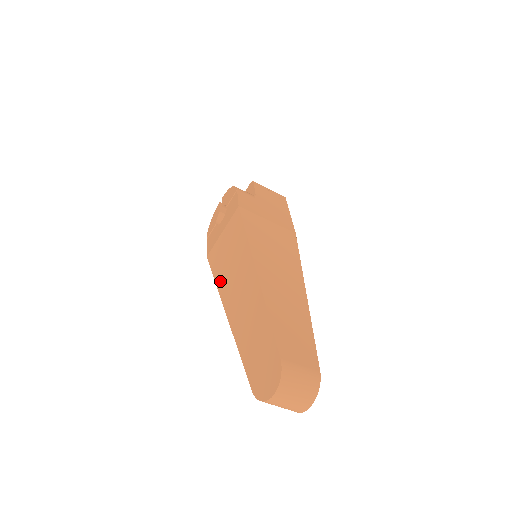
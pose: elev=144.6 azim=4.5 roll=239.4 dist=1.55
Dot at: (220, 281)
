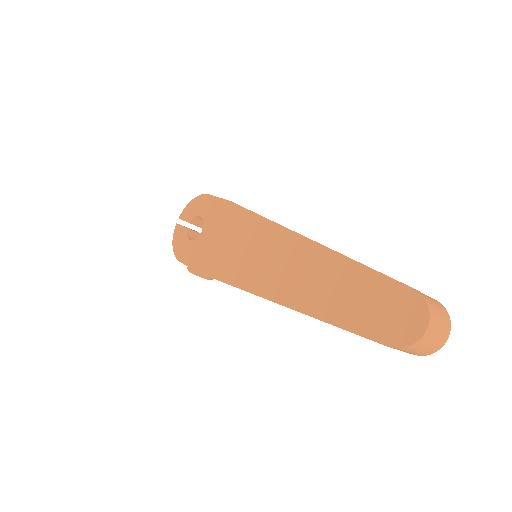
Dot at: (245, 281)
